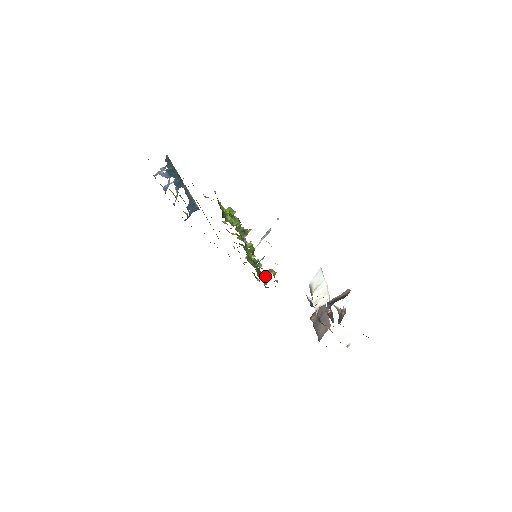
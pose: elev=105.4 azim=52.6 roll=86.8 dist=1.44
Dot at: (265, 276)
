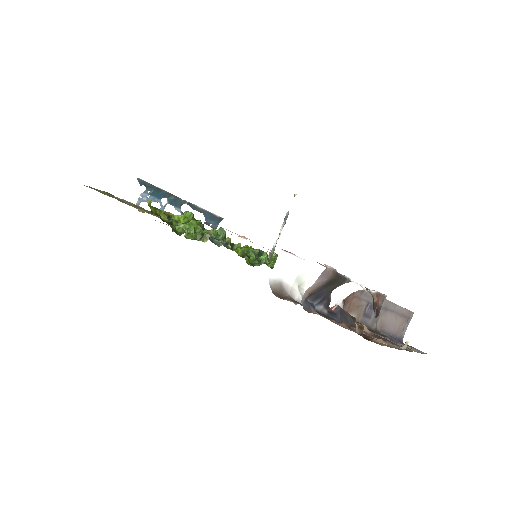
Dot at: occluded
